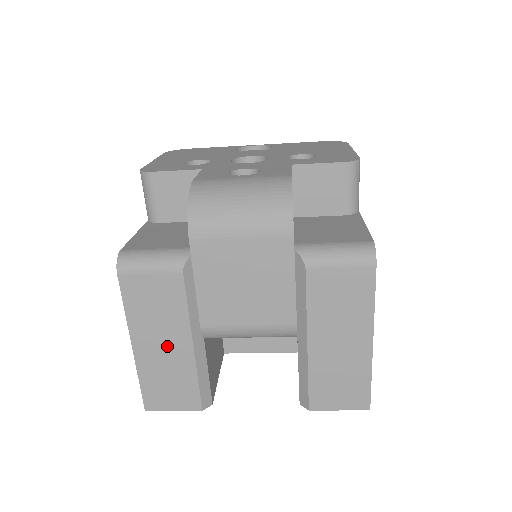
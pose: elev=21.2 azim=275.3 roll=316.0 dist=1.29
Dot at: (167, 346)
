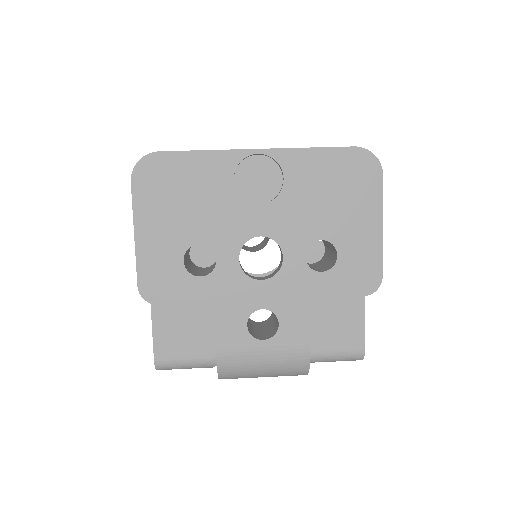
Dot at: occluded
